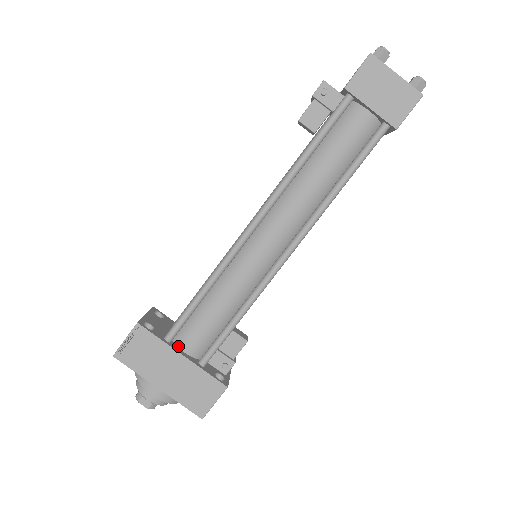
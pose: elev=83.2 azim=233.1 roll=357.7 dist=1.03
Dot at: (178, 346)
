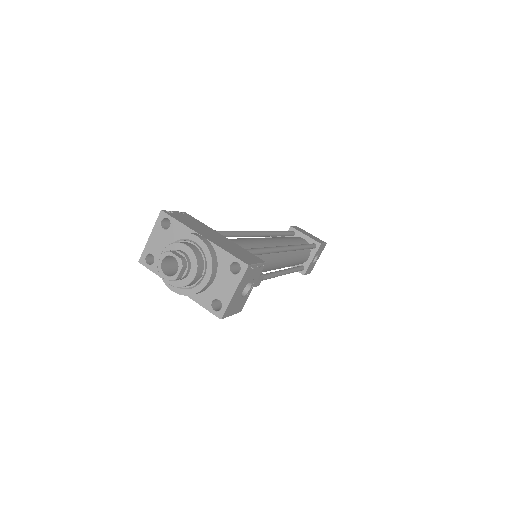
Dot at: occluded
